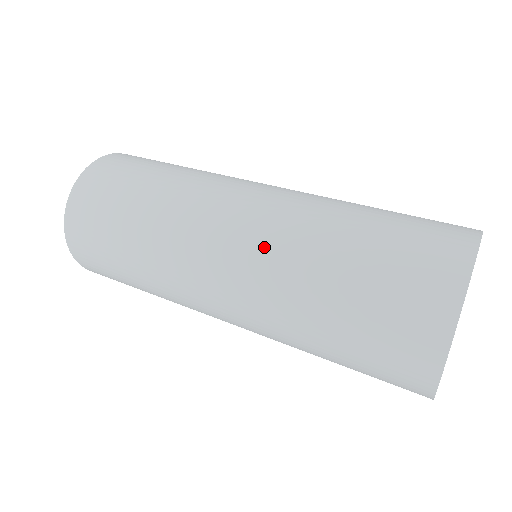
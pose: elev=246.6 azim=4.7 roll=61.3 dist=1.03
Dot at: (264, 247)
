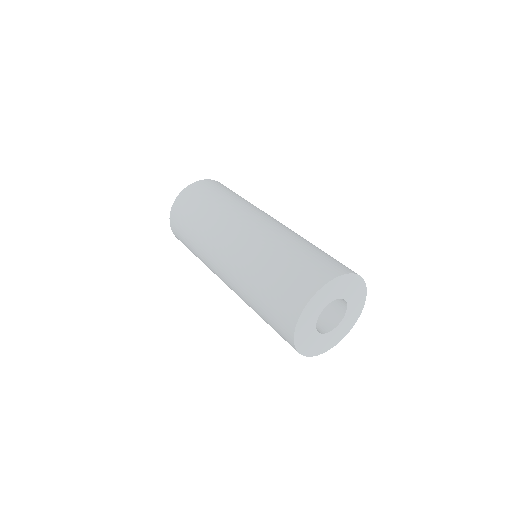
Dot at: (240, 255)
